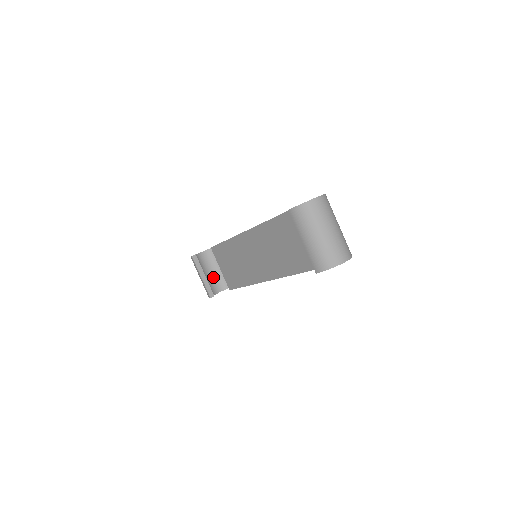
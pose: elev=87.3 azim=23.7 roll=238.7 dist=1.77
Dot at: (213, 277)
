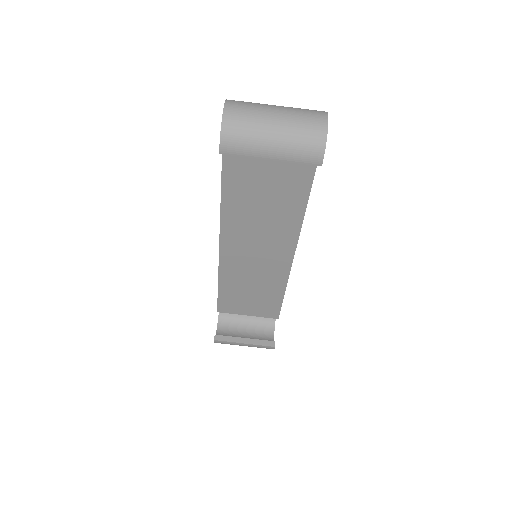
Dot at: (252, 332)
